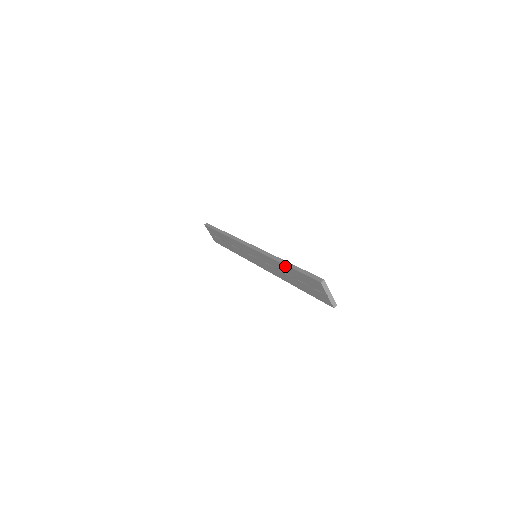
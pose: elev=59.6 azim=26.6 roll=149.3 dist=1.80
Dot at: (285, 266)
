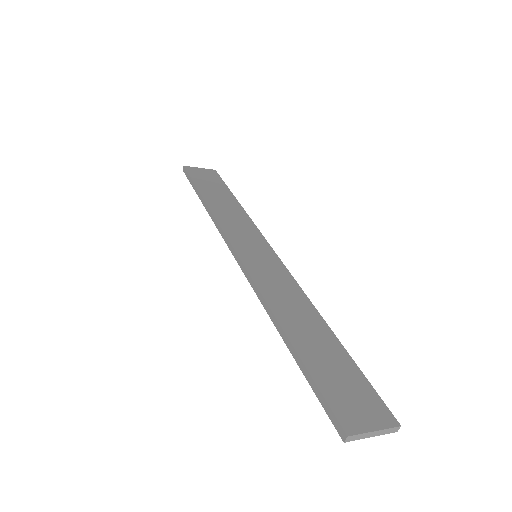
Dot at: (287, 342)
